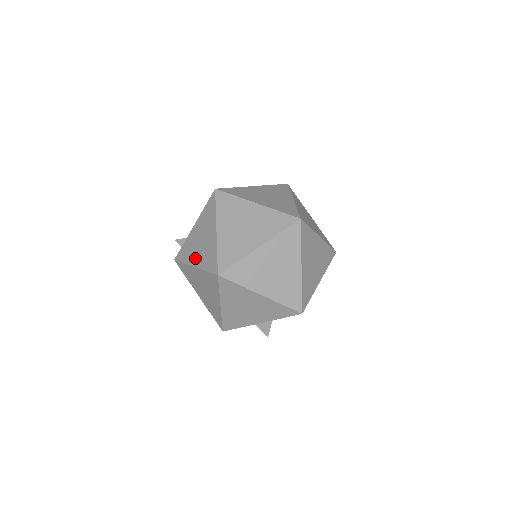
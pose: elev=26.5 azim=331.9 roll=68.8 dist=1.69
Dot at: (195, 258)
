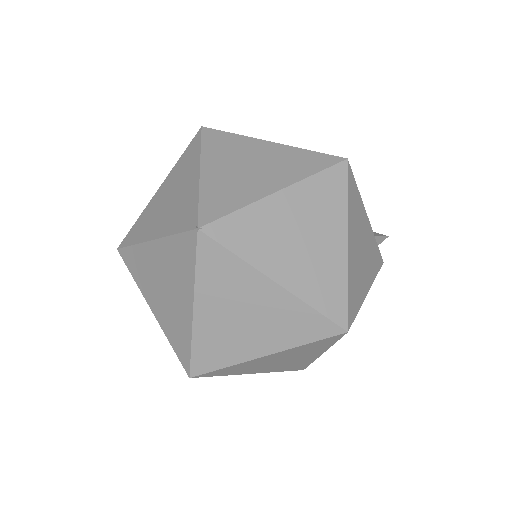
Dot at: occluded
